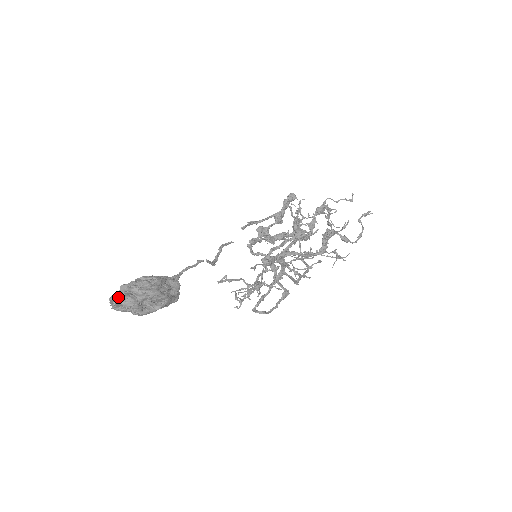
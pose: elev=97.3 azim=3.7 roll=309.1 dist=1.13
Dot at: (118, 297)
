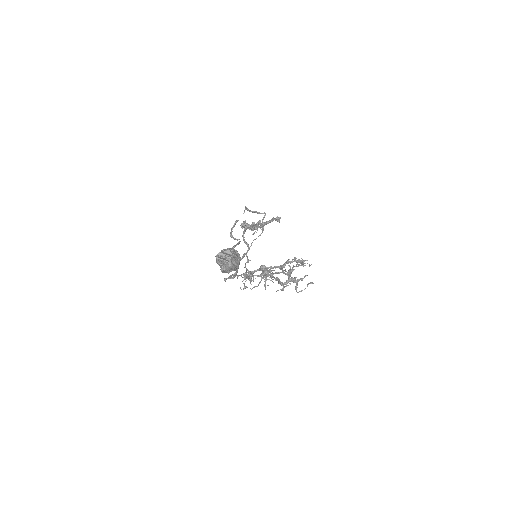
Dot at: (228, 259)
